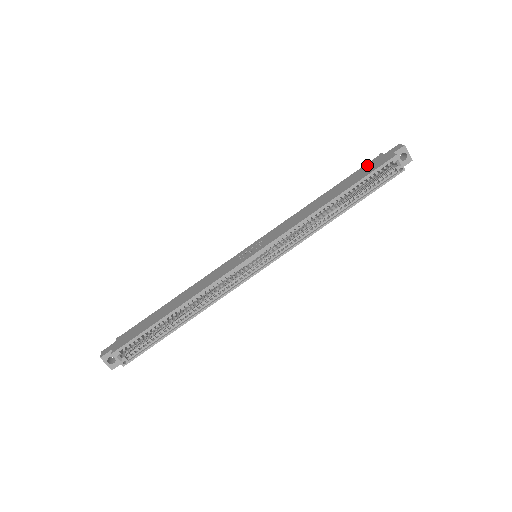
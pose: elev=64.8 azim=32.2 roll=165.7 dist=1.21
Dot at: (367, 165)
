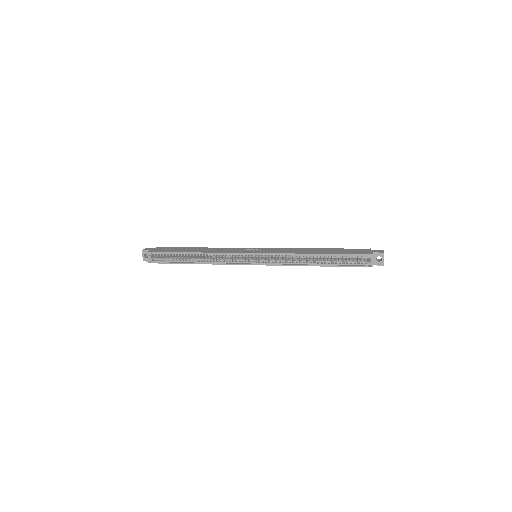
Dot at: (356, 249)
